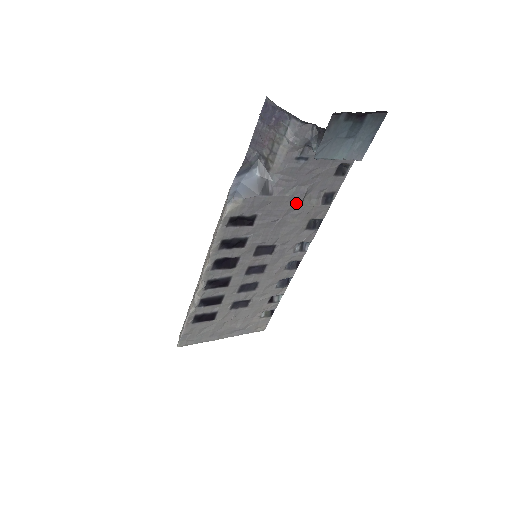
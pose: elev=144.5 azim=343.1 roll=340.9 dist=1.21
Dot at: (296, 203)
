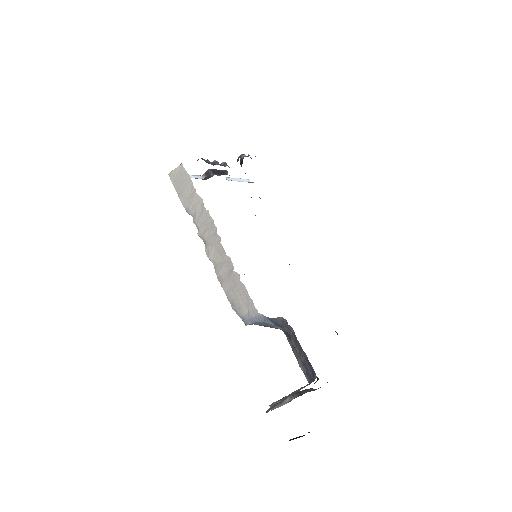
Dot at: occluded
